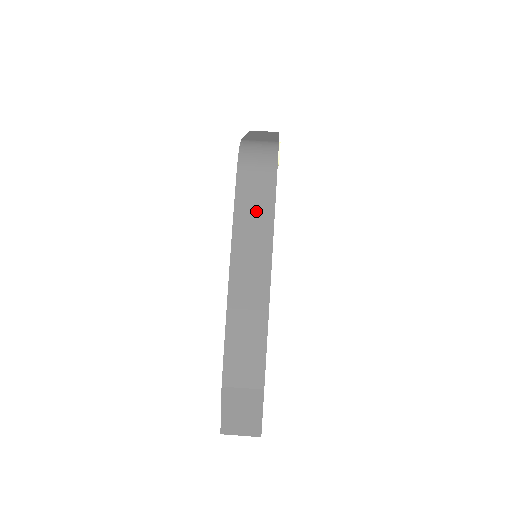
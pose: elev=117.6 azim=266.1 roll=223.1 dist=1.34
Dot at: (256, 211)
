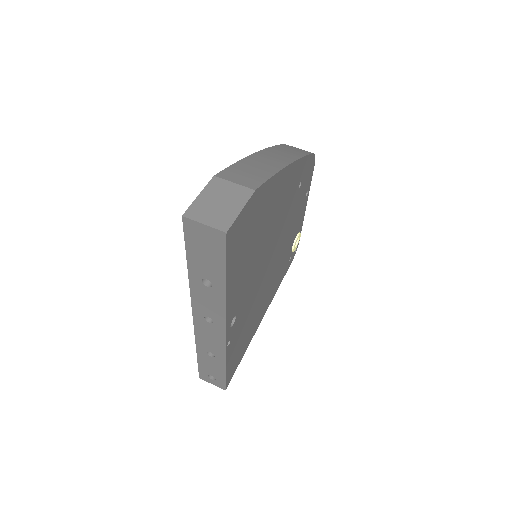
Dot at: (291, 151)
